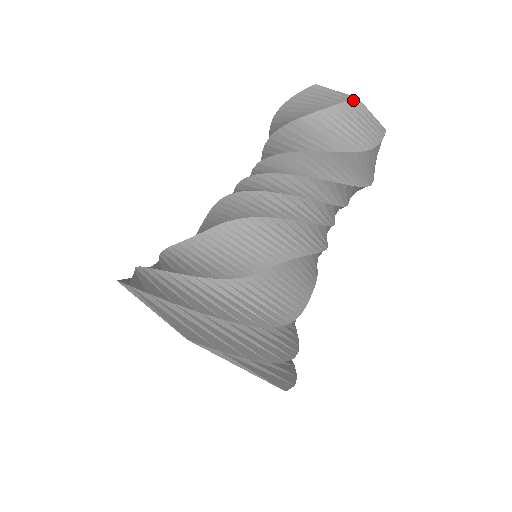
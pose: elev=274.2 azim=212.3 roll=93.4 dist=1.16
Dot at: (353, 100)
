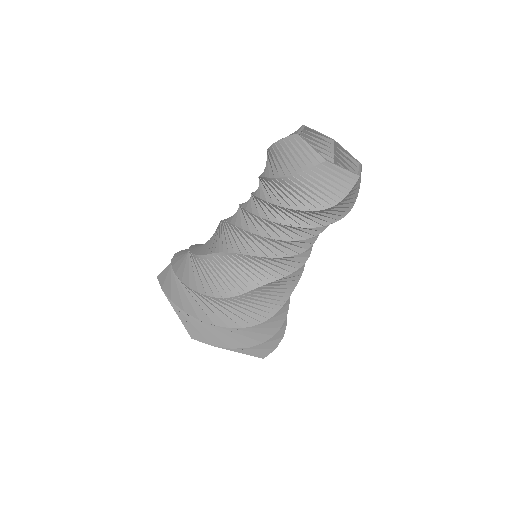
Dot at: occluded
